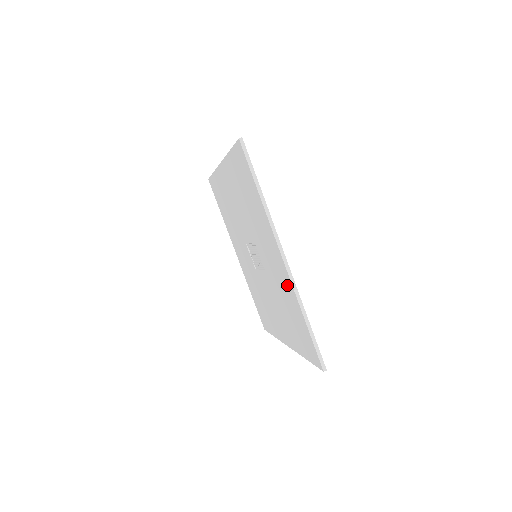
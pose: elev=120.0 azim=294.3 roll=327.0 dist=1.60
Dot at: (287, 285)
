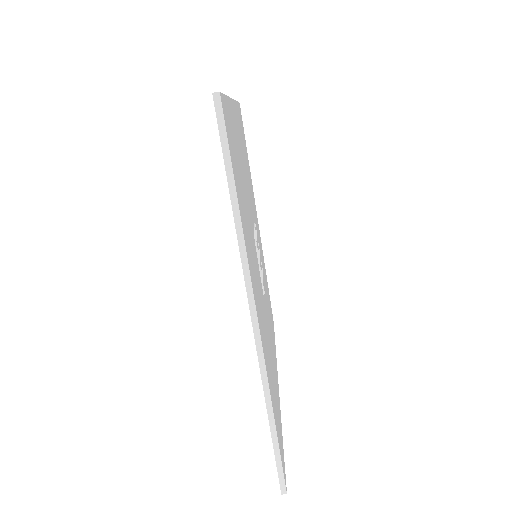
Dot at: occluded
